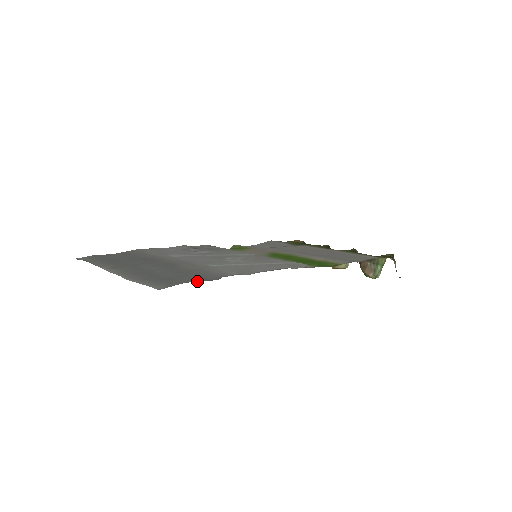
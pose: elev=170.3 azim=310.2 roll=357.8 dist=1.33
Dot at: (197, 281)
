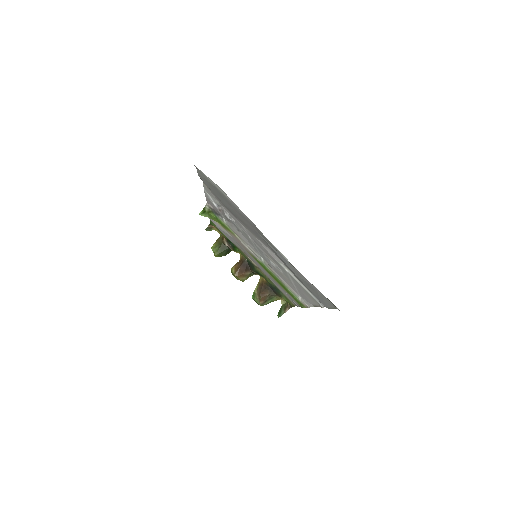
Dot at: (332, 307)
